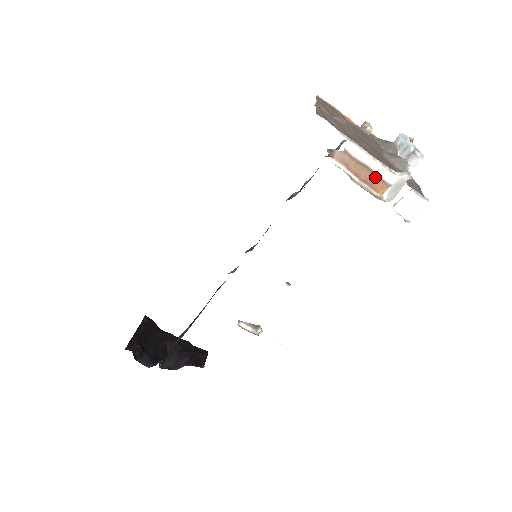
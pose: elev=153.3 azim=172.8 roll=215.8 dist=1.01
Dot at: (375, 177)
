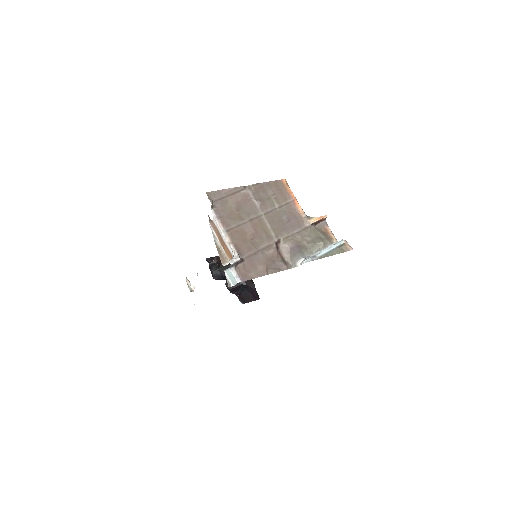
Dot at: (227, 248)
